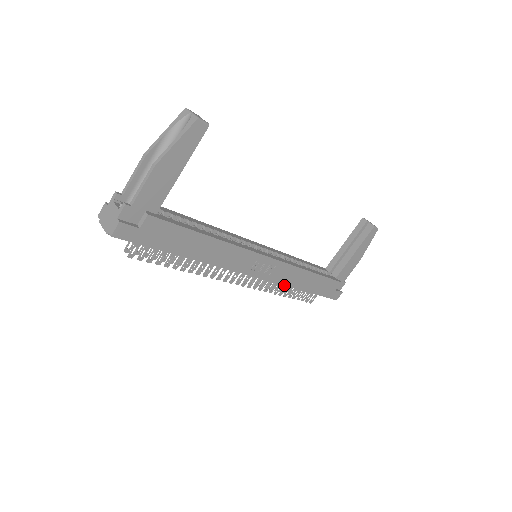
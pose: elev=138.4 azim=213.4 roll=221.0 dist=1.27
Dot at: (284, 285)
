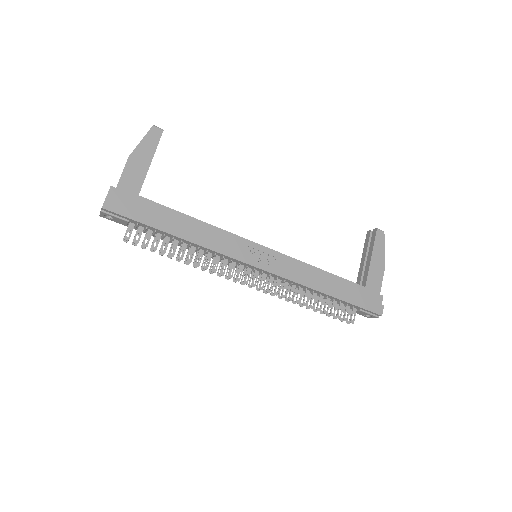
Dot at: (298, 283)
